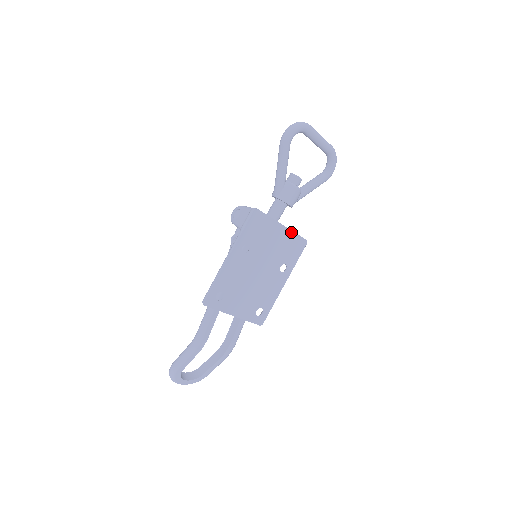
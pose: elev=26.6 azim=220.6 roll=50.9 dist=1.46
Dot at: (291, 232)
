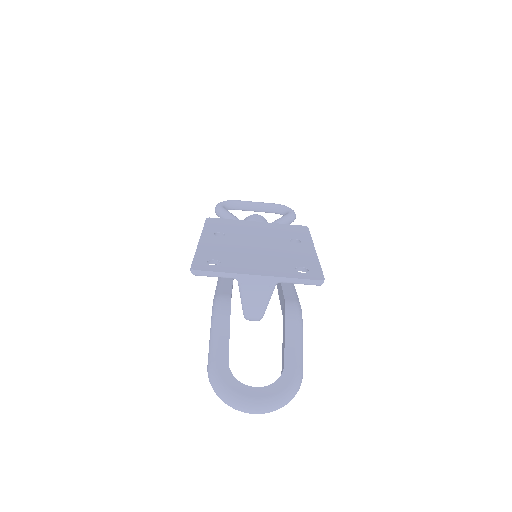
Dot at: (274, 224)
